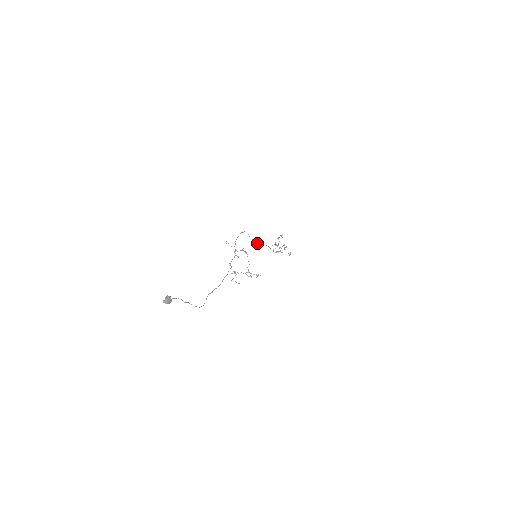
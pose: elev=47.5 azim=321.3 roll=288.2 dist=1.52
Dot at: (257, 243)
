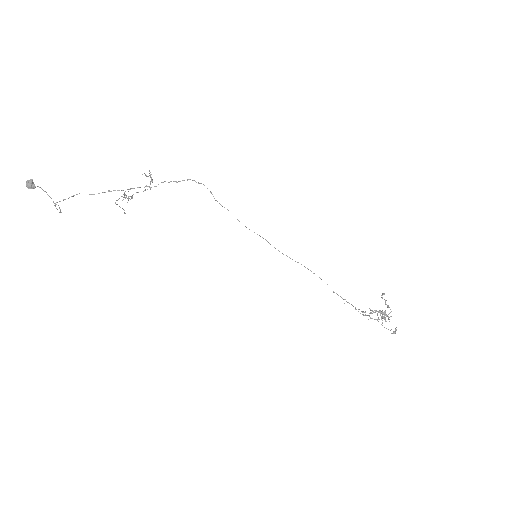
Dot at: occluded
